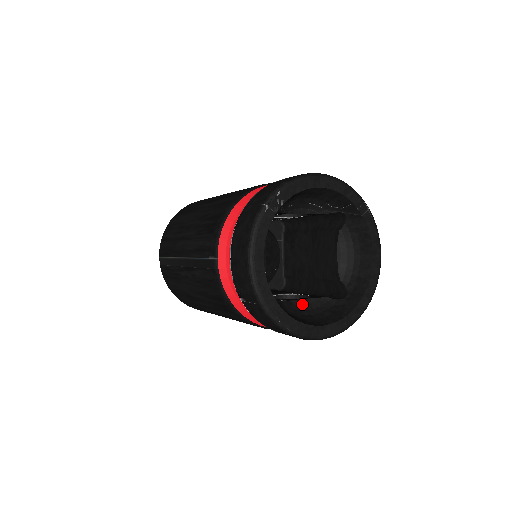
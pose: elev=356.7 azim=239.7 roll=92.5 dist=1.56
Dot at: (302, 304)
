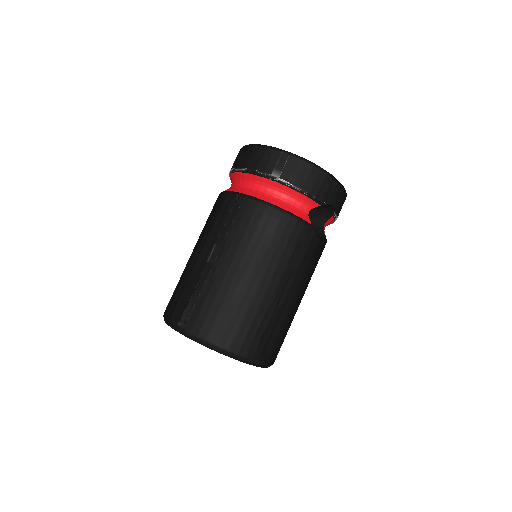
Dot at: occluded
